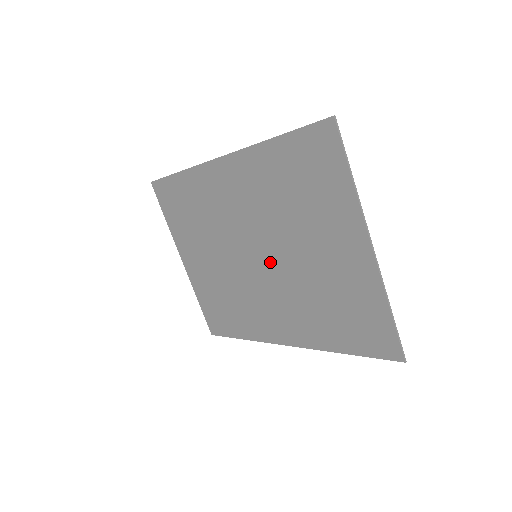
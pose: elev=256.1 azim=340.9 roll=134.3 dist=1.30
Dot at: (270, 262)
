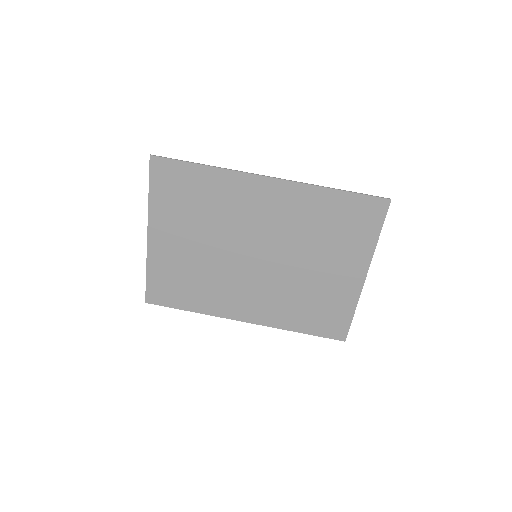
Dot at: (270, 264)
